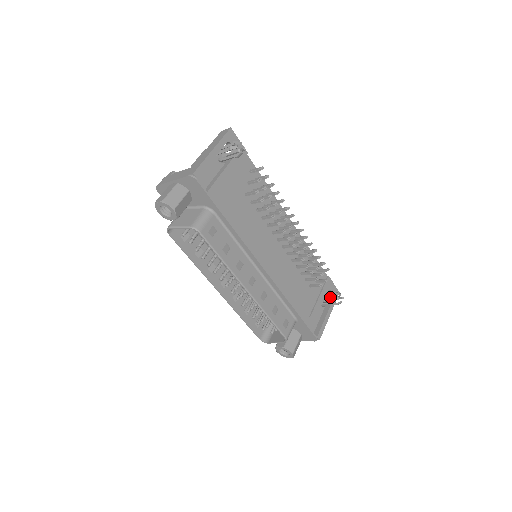
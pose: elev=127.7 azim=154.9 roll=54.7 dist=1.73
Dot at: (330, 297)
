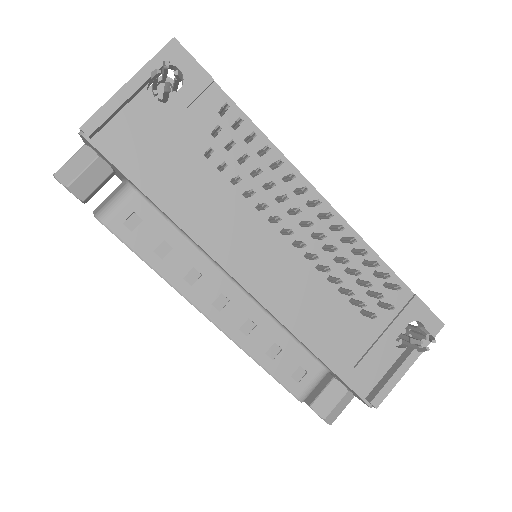
Dot at: (416, 333)
